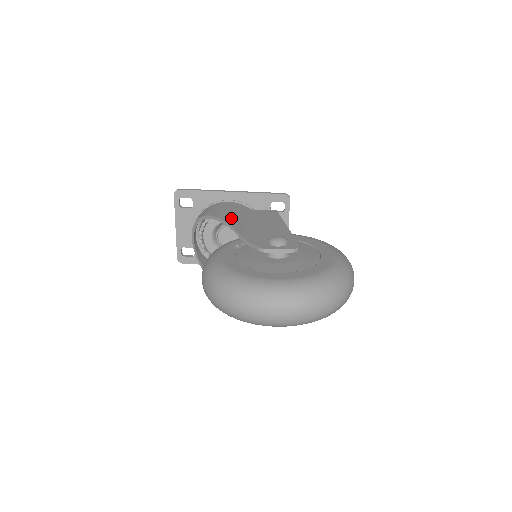
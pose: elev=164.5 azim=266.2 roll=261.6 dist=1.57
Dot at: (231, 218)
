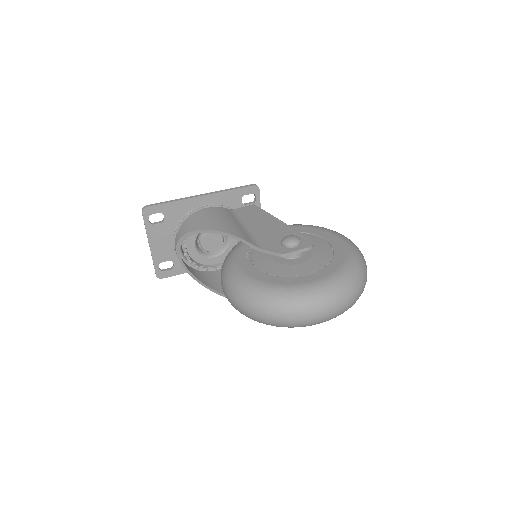
Dot at: (229, 228)
